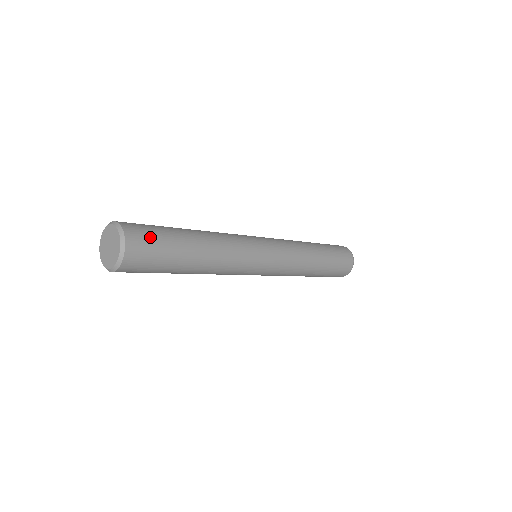
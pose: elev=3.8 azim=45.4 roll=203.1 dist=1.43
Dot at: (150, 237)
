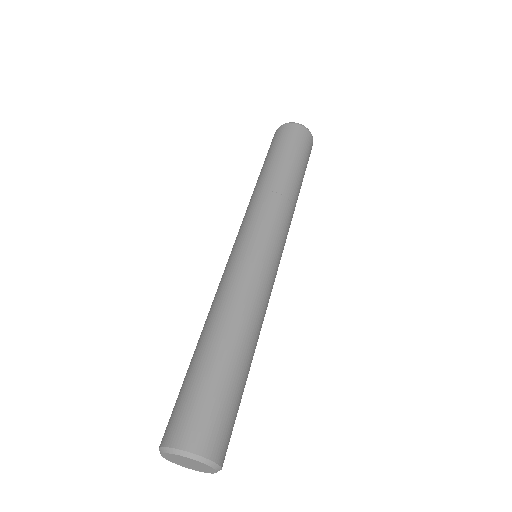
Dot at: (221, 421)
